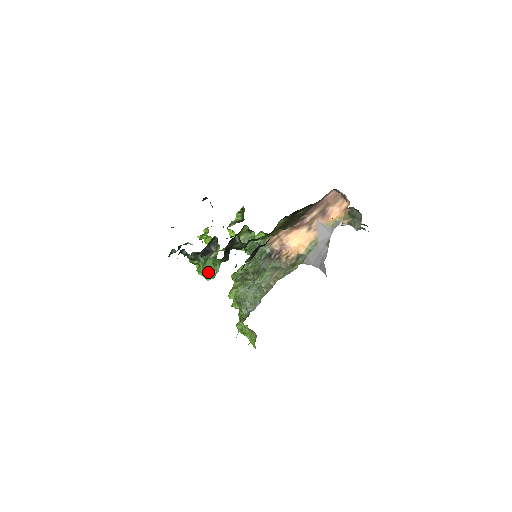
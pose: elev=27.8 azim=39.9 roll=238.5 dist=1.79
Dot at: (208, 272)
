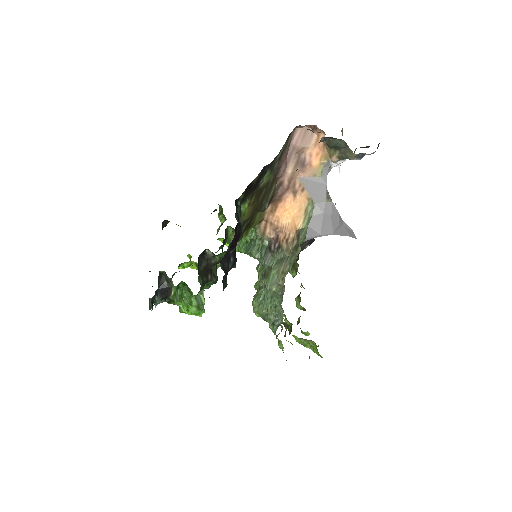
Dot at: (194, 308)
